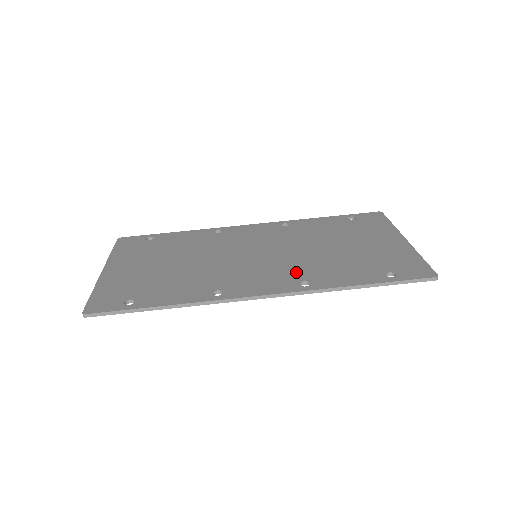
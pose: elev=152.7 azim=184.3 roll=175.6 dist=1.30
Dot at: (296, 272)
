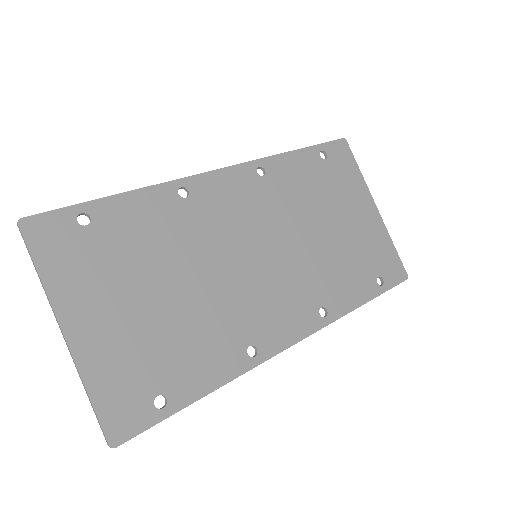
Dot at: (310, 291)
